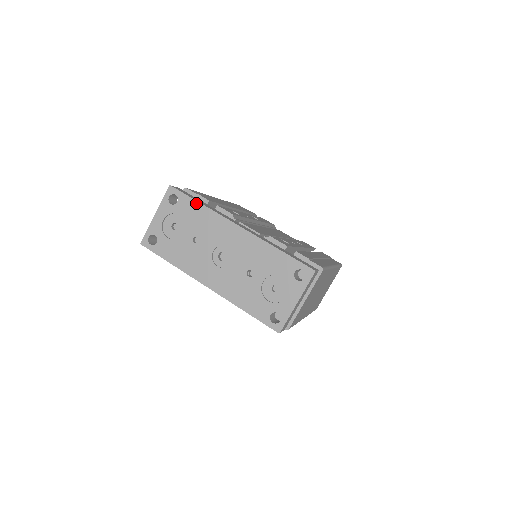
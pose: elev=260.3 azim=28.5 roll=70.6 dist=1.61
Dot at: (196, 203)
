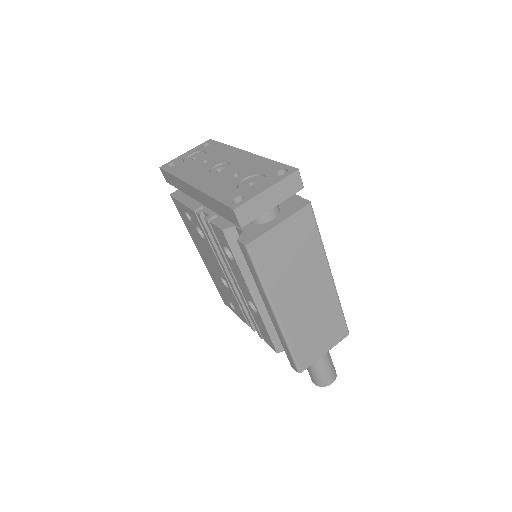
Dot at: (223, 144)
